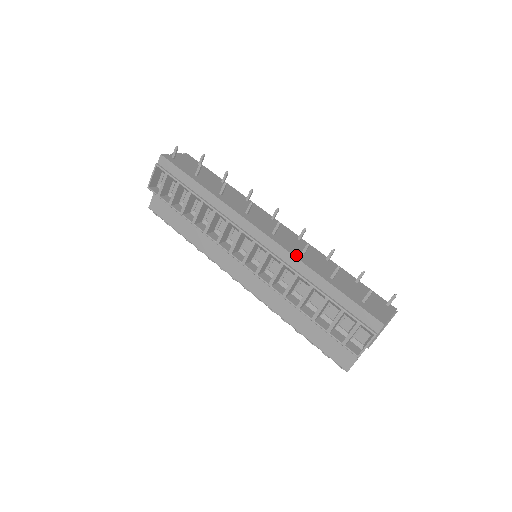
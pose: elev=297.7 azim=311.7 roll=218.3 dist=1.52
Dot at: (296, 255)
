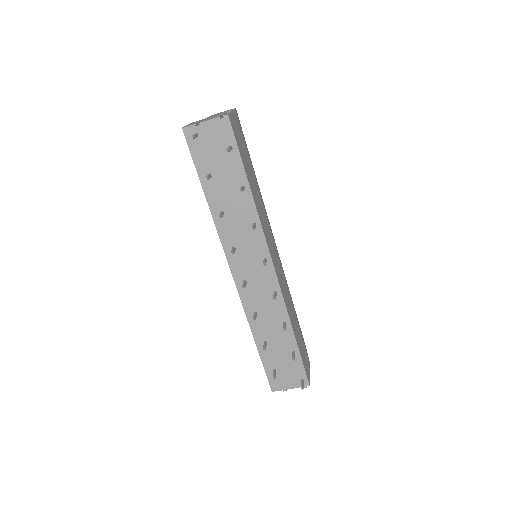
Dot at: (248, 312)
